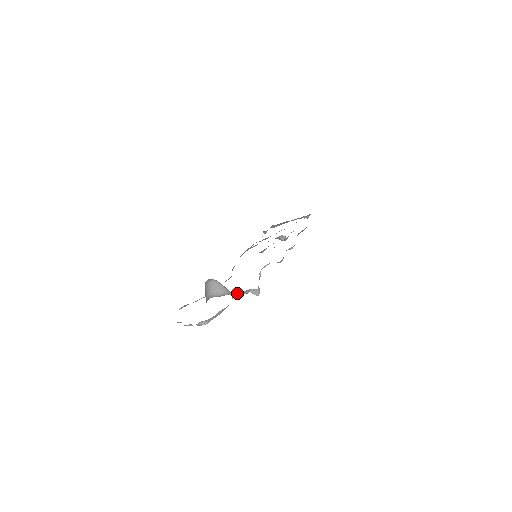
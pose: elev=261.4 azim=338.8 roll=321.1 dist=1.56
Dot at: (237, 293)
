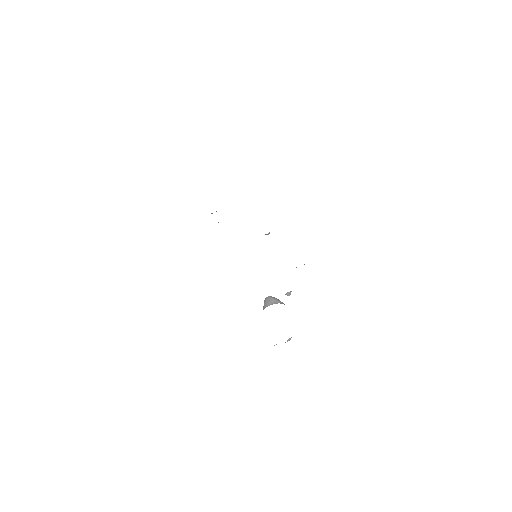
Dot at: occluded
